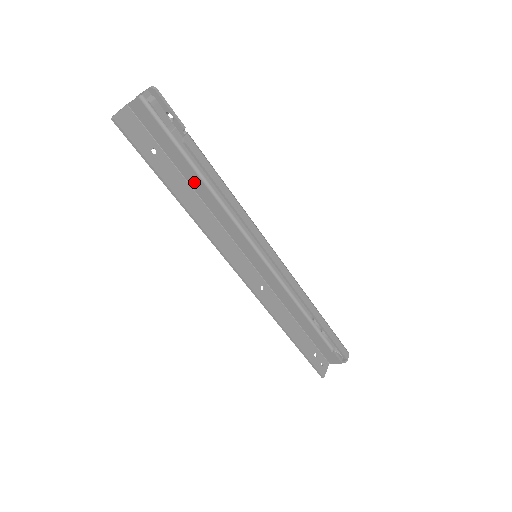
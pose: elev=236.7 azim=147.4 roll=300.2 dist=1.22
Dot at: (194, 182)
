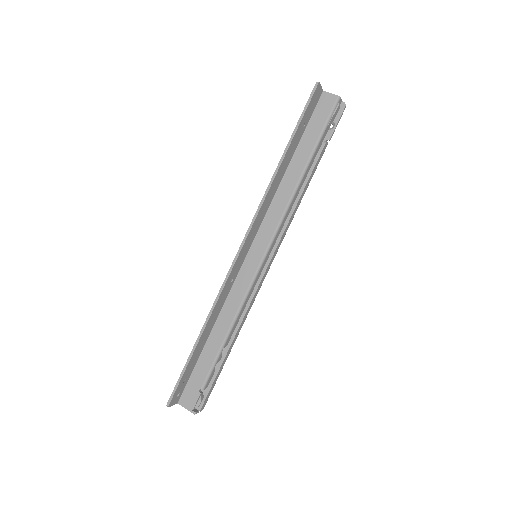
Dot at: (294, 168)
